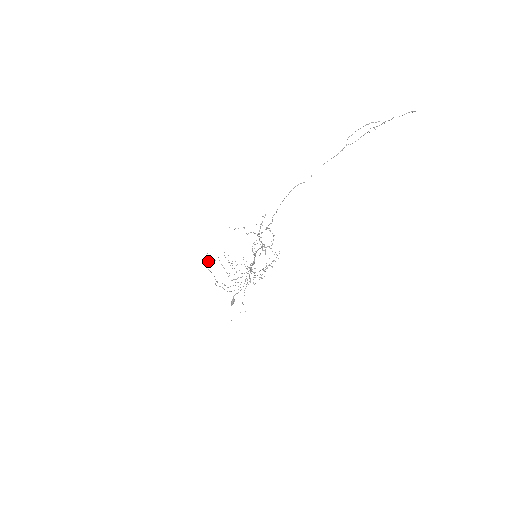
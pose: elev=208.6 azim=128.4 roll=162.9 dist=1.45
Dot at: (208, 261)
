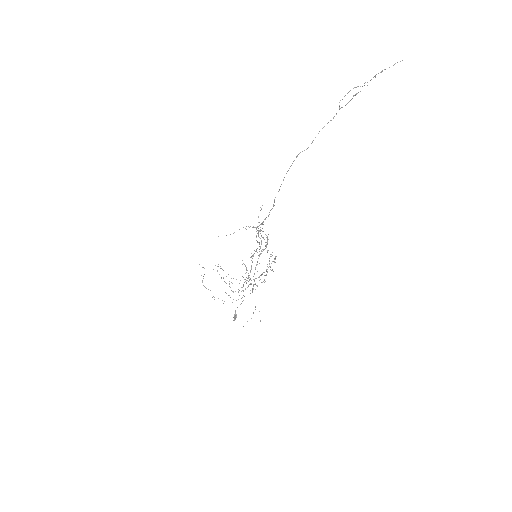
Dot at: occluded
